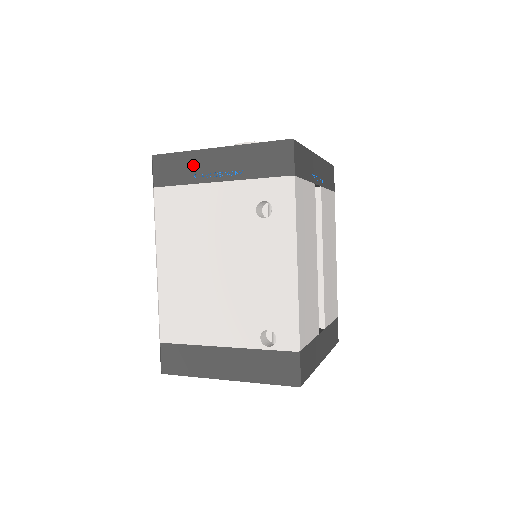
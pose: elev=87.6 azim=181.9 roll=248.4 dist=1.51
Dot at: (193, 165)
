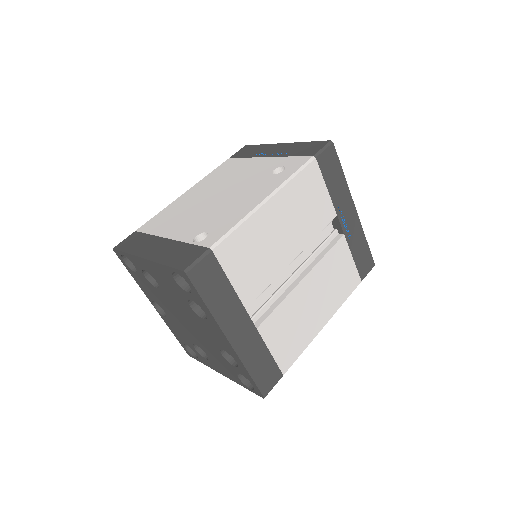
Dot at: (262, 150)
